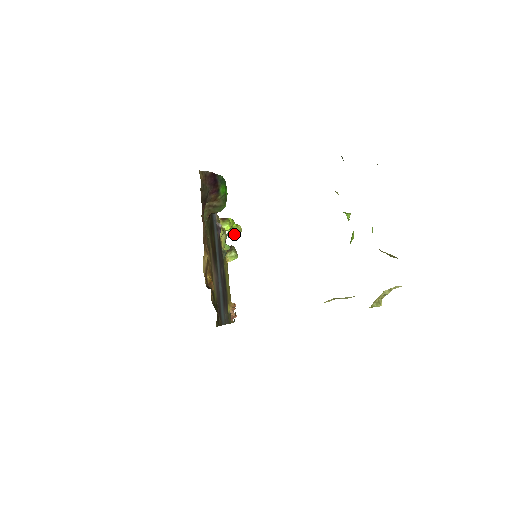
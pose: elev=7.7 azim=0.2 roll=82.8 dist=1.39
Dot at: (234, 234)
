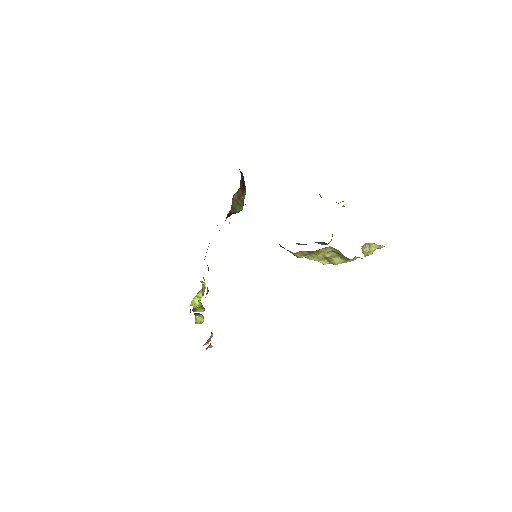
Dot at: (198, 310)
